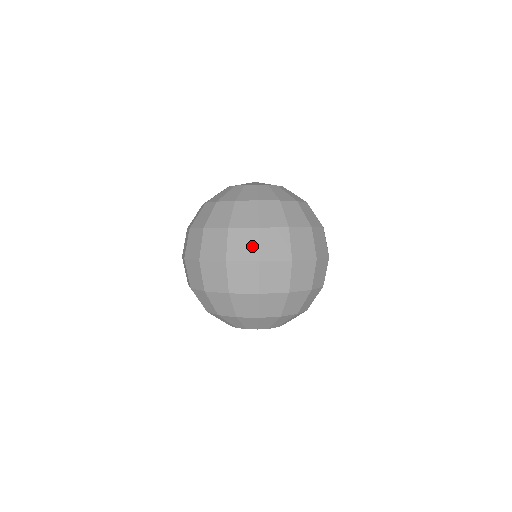
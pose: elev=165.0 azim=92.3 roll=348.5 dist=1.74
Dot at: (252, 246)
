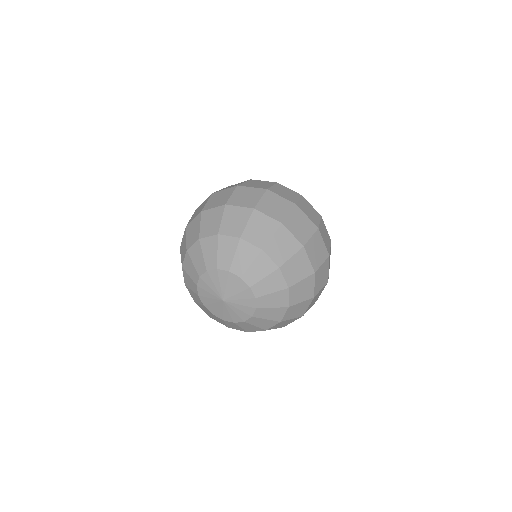
Dot at: occluded
